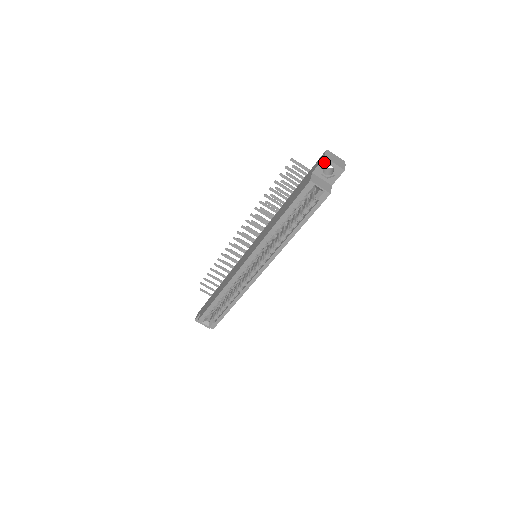
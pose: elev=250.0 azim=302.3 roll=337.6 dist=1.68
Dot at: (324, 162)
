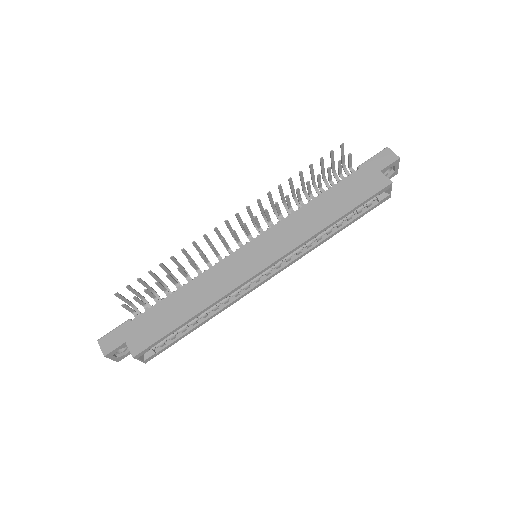
Dot at: (395, 163)
